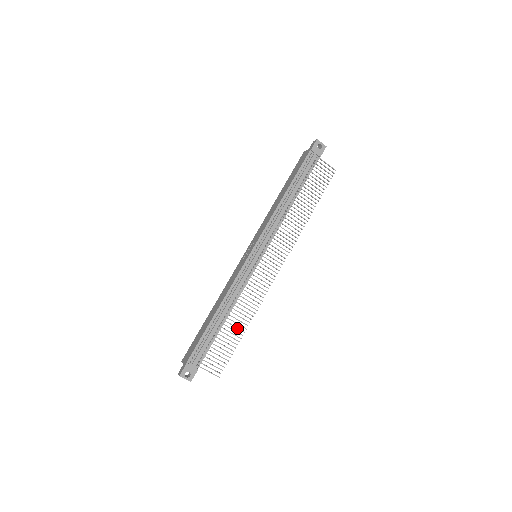
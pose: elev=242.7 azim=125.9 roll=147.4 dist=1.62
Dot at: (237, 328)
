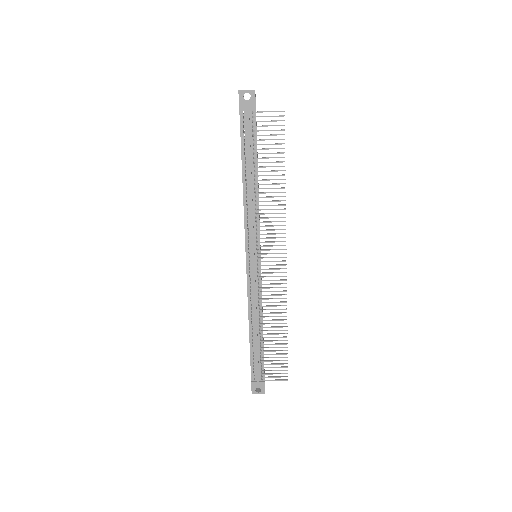
Dot at: (277, 334)
